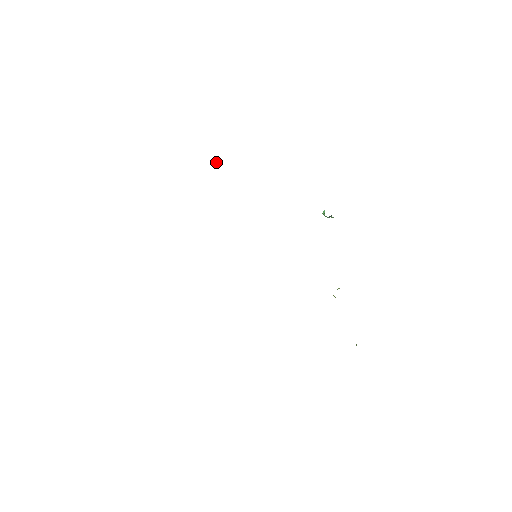
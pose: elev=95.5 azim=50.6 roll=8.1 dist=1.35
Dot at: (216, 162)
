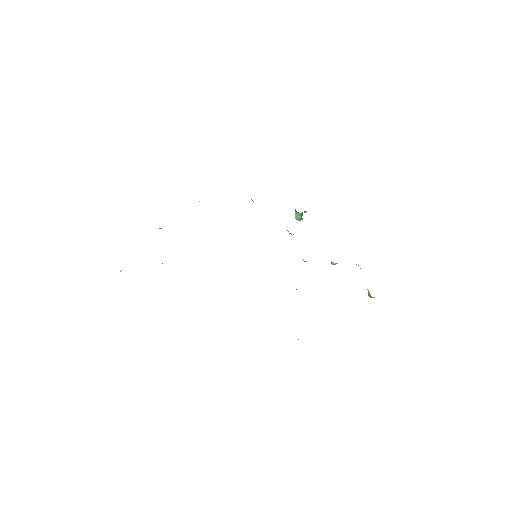
Dot at: occluded
